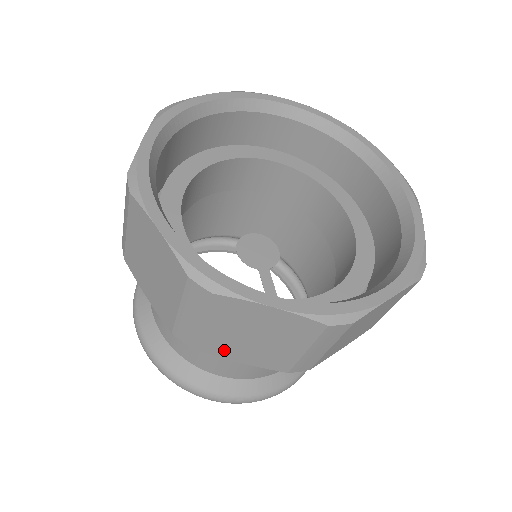
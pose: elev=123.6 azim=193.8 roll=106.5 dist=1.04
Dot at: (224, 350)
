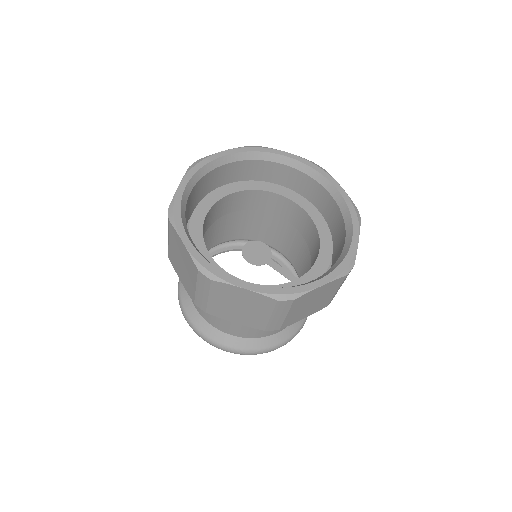
Dot at: (296, 319)
